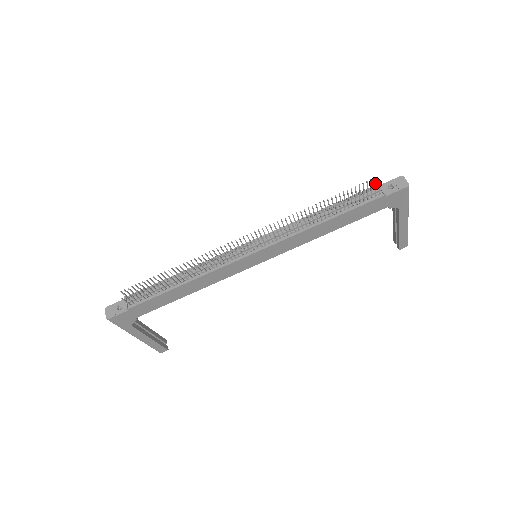
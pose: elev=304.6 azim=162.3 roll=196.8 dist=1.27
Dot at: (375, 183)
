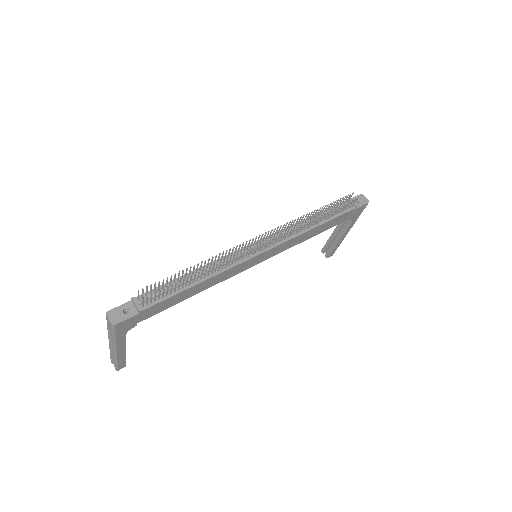
Dot at: occluded
